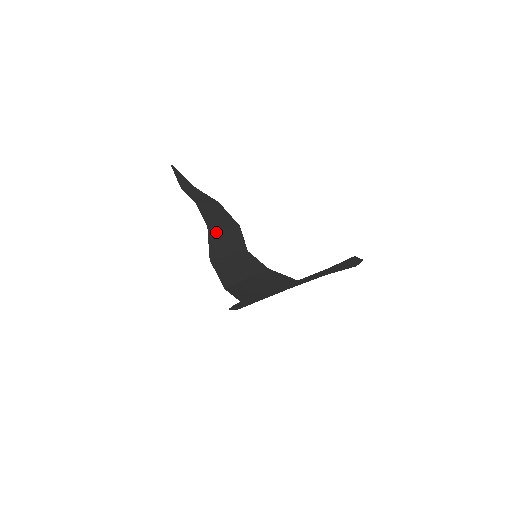
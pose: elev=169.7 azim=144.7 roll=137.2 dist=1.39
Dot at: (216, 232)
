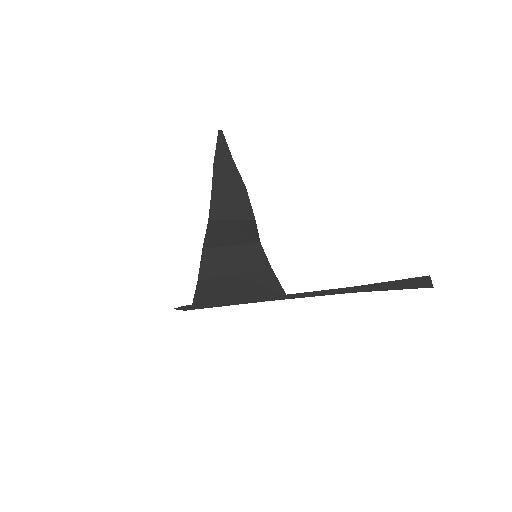
Dot at: (219, 225)
